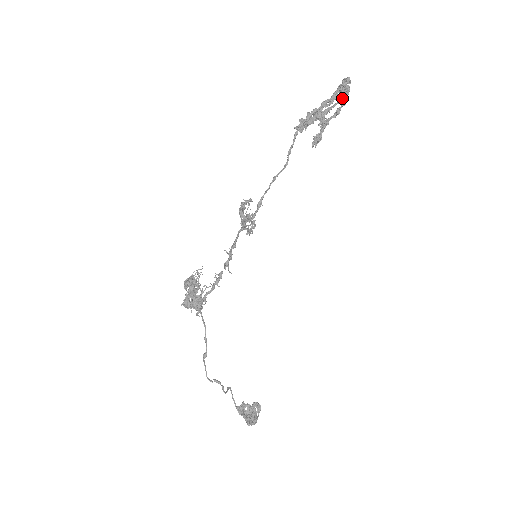
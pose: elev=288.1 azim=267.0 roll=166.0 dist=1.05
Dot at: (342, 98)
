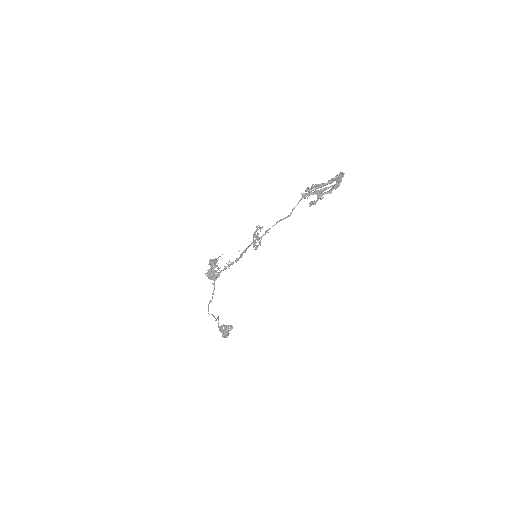
Dot at: (335, 185)
